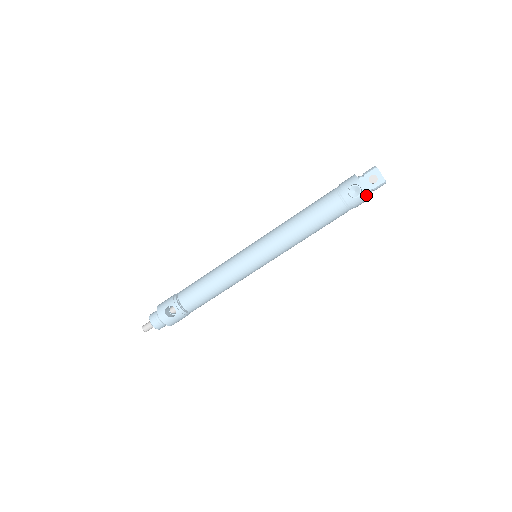
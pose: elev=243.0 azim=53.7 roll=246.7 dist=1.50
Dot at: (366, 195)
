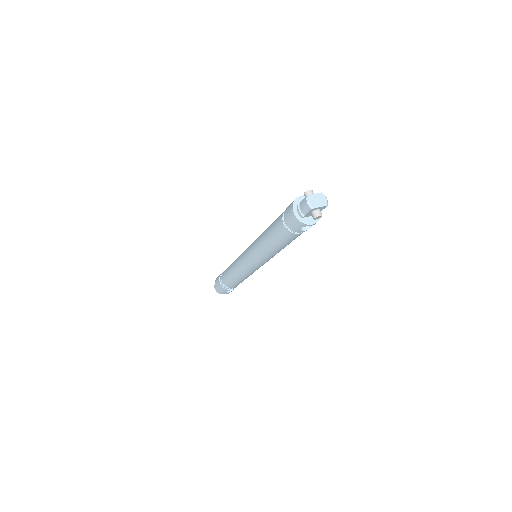
Dot at: (318, 220)
